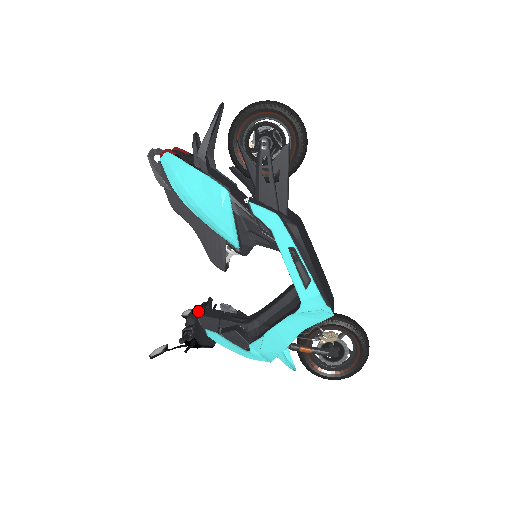
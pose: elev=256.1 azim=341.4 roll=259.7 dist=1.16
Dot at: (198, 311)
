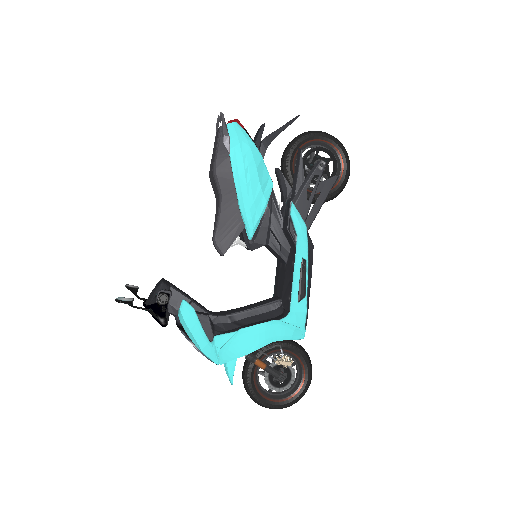
Dot at: (170, 283)
